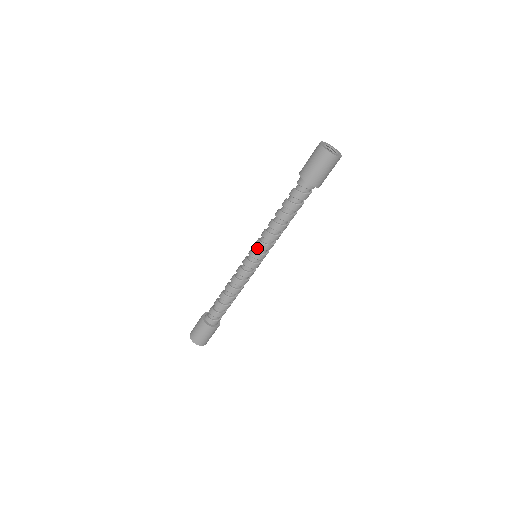
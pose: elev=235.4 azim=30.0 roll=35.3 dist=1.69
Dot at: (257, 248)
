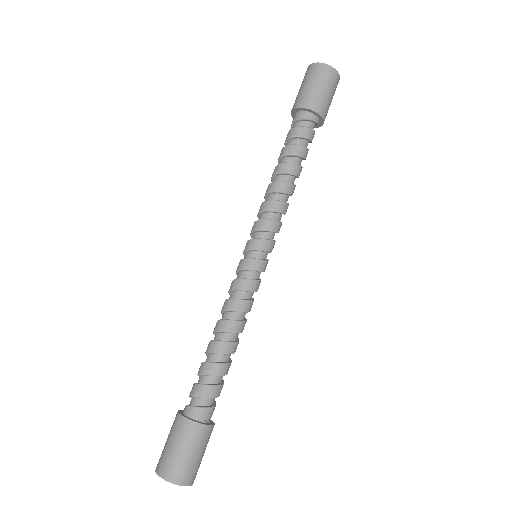
Dot at: (253, 235)
